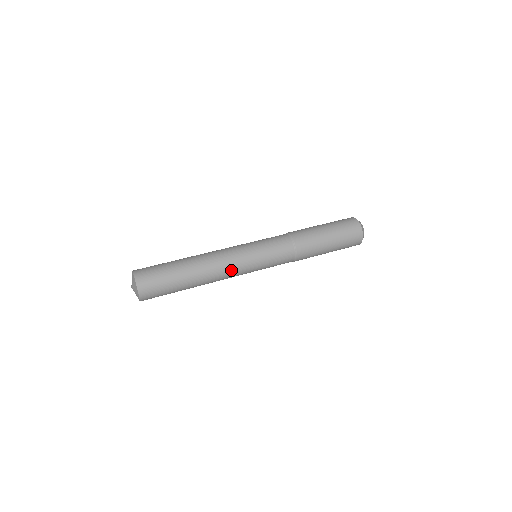
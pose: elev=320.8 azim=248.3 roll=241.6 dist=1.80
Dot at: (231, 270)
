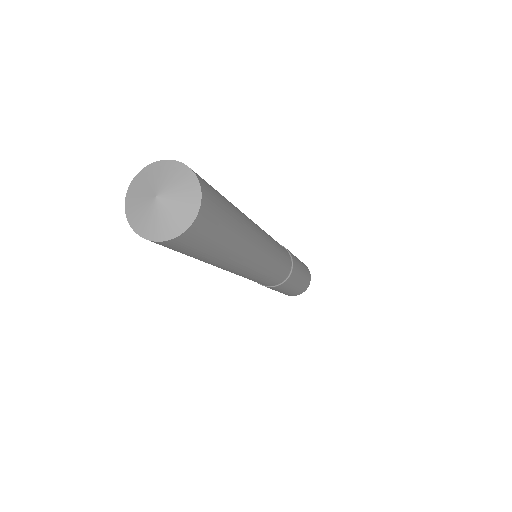
Dot at: occluded
